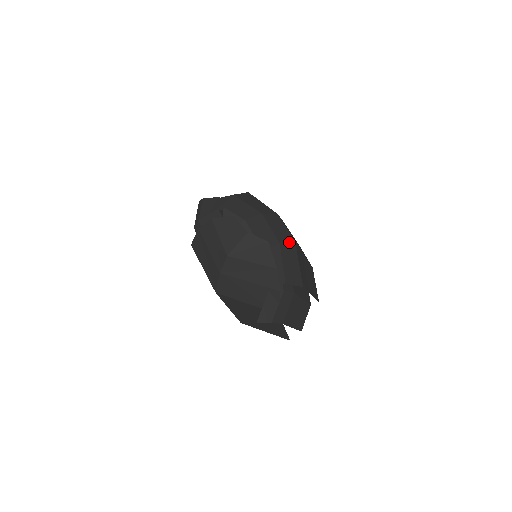
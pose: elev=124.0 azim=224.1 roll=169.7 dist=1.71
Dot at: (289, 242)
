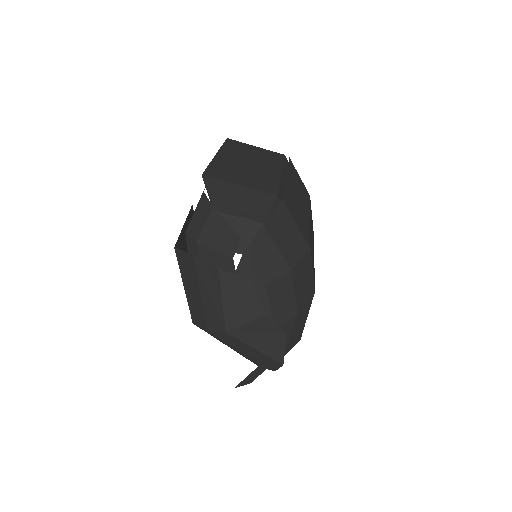
Dot at: (309, 298)
